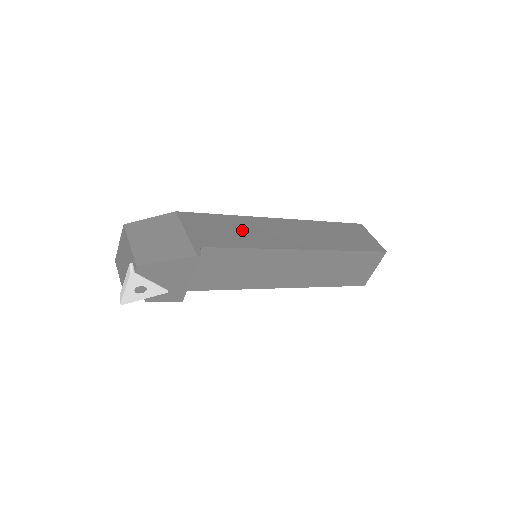
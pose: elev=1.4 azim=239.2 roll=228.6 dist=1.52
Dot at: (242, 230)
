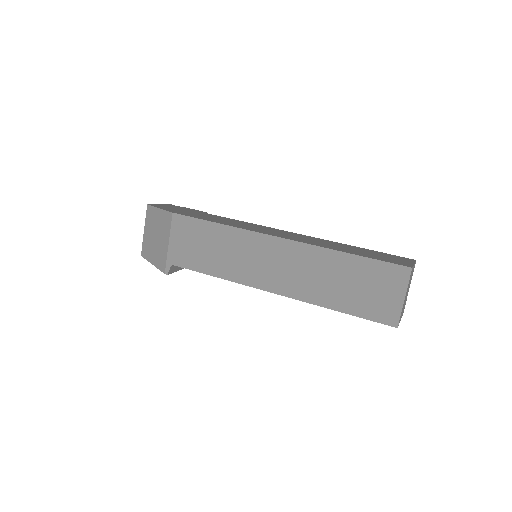
Dot at: (221, 250)
